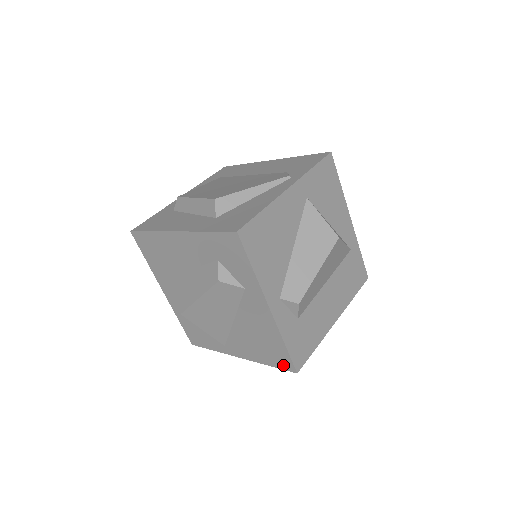
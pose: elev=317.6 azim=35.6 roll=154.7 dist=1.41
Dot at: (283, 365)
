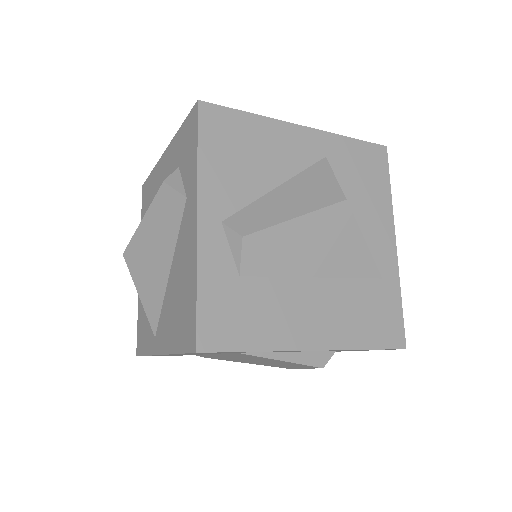
Dot at: (188, 341)
